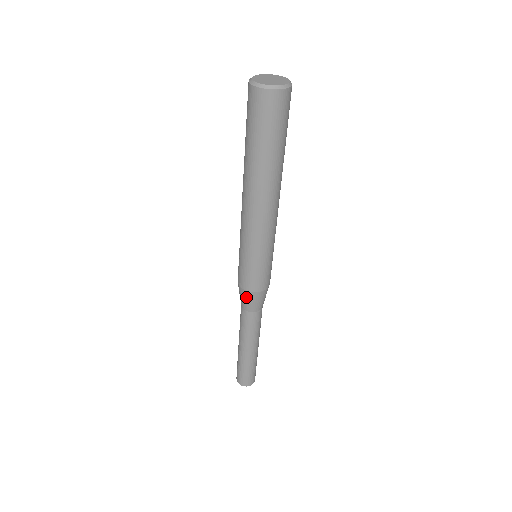
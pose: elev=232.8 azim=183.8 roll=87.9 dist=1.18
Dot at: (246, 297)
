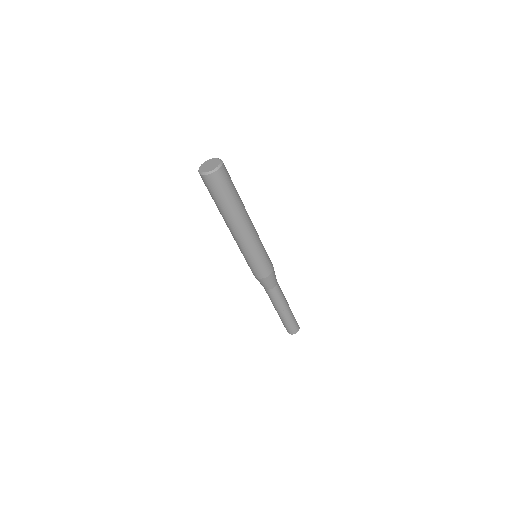
Dot at: (258, 280)
